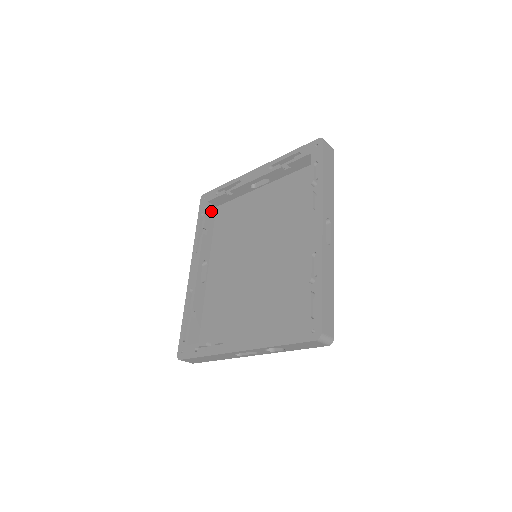
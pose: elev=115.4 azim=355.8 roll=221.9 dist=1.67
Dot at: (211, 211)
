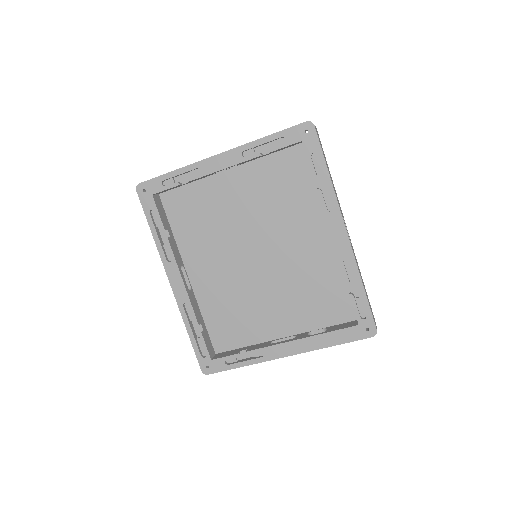
Dot at: (159, 204)
